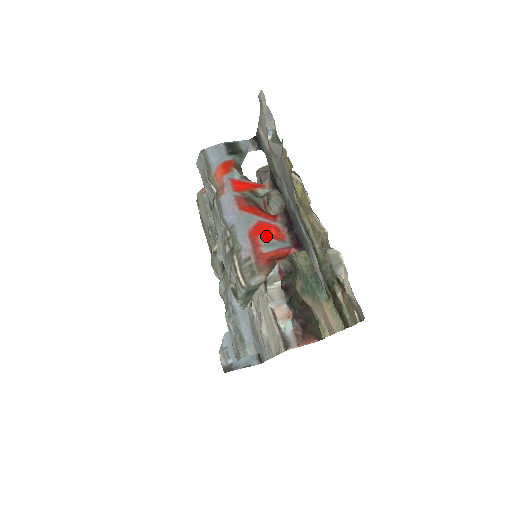
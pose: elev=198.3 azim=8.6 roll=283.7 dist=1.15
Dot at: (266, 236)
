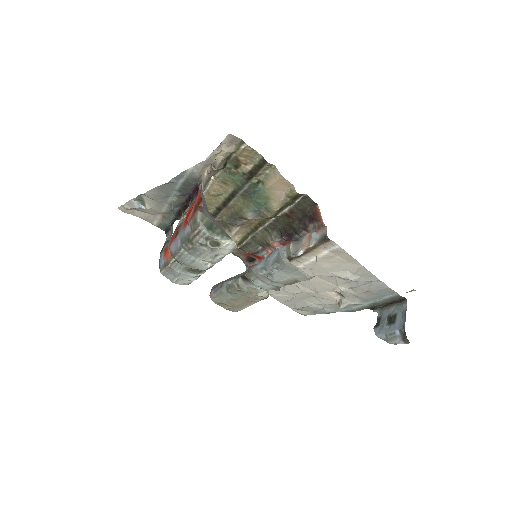
Dot at: (189, 215)
